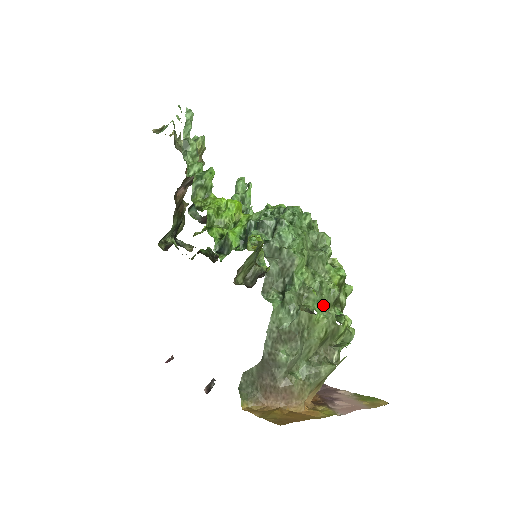
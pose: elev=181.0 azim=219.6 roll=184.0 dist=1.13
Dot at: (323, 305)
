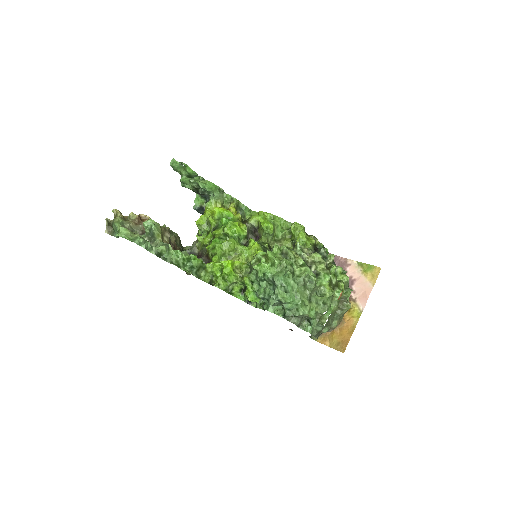
Dot at: (330, 305)
